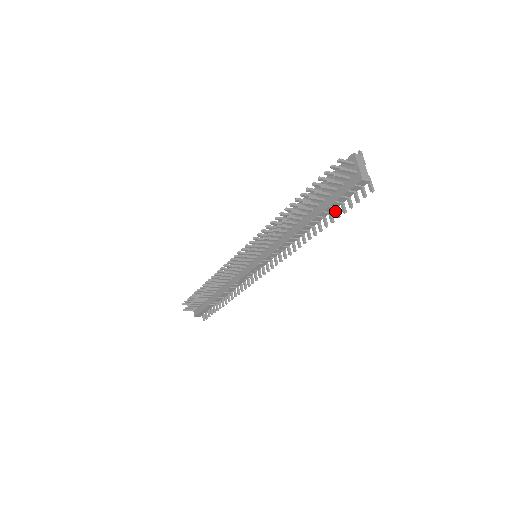
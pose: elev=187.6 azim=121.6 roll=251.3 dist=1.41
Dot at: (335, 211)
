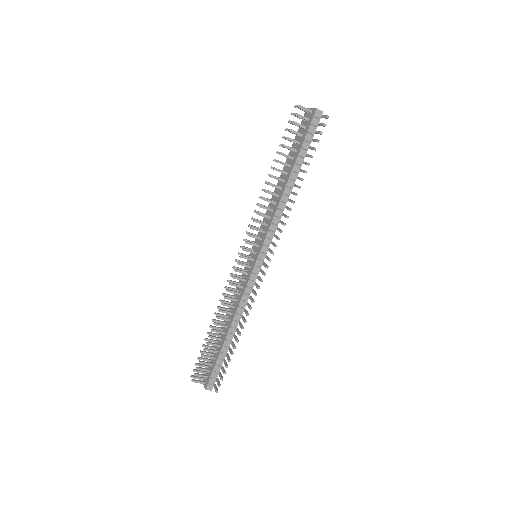
Dot at: (308, 156)
